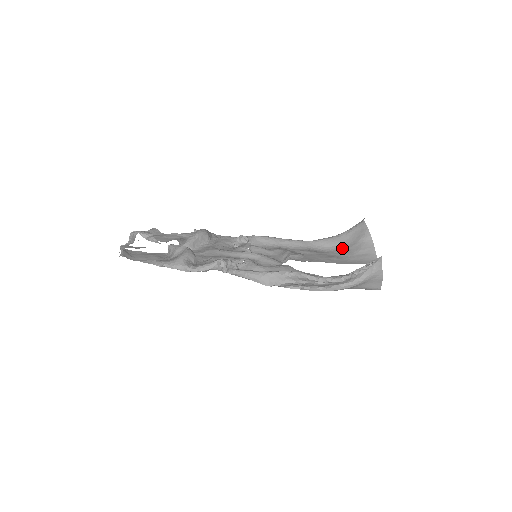
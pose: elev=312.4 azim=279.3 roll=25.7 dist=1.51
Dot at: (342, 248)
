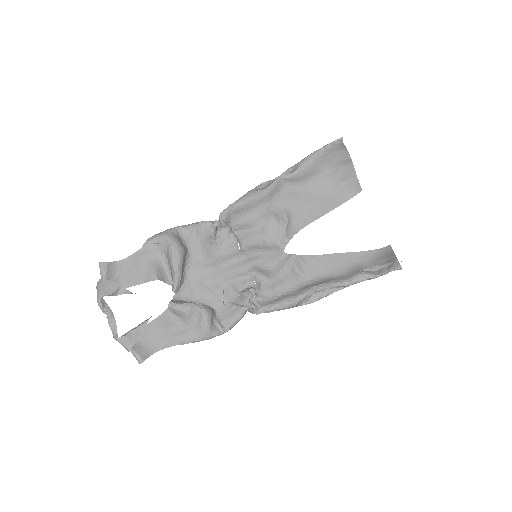
Dot at: (320, 177)
